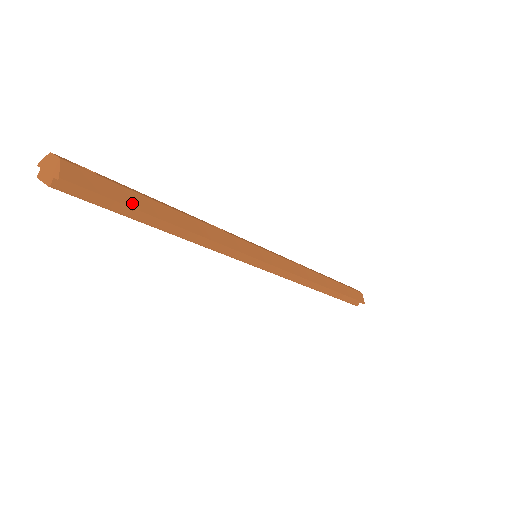
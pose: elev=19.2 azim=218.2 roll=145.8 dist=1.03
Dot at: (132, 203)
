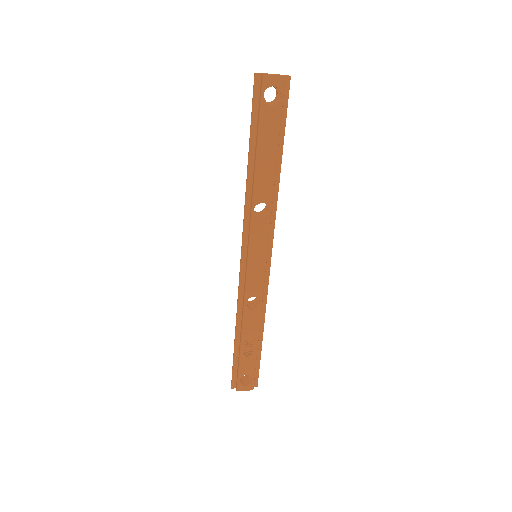
Dot at: (282, 127)
